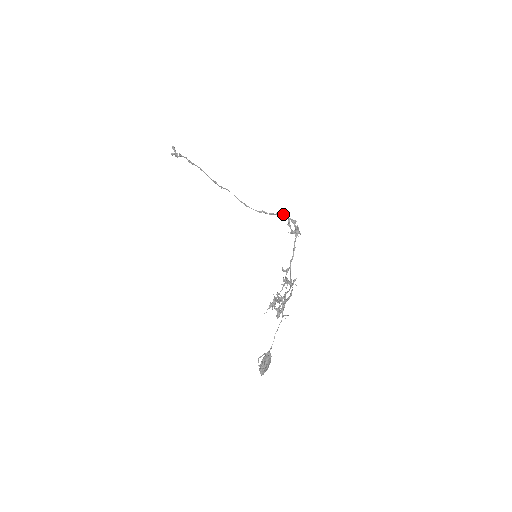
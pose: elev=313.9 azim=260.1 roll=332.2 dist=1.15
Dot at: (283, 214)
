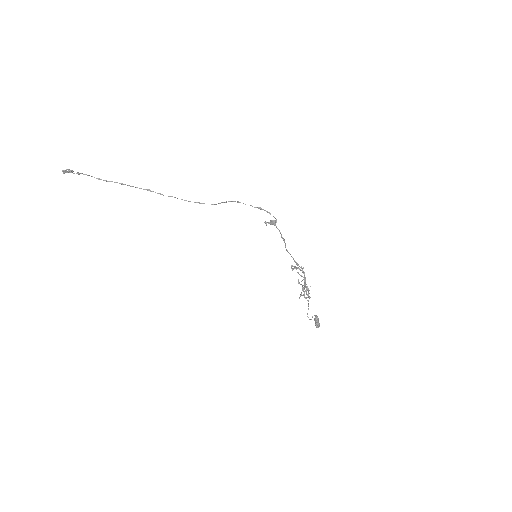
Dot at: occluded
